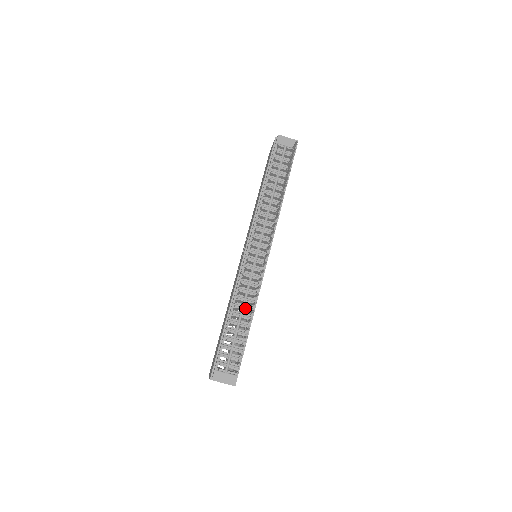
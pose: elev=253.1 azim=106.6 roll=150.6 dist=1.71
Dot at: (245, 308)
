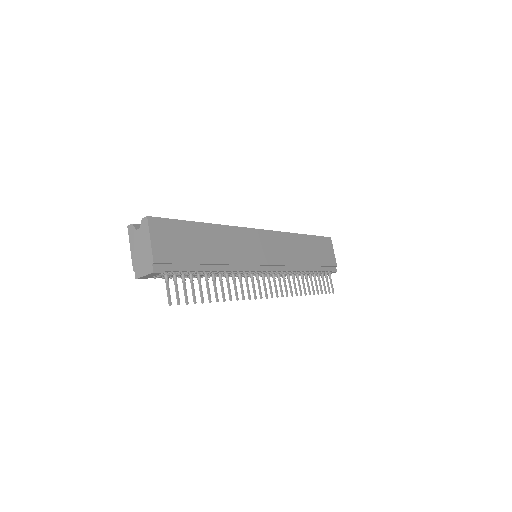
Dot at: (295, 273)
